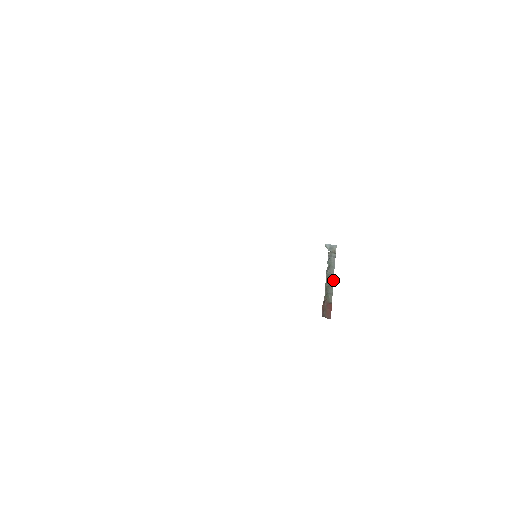
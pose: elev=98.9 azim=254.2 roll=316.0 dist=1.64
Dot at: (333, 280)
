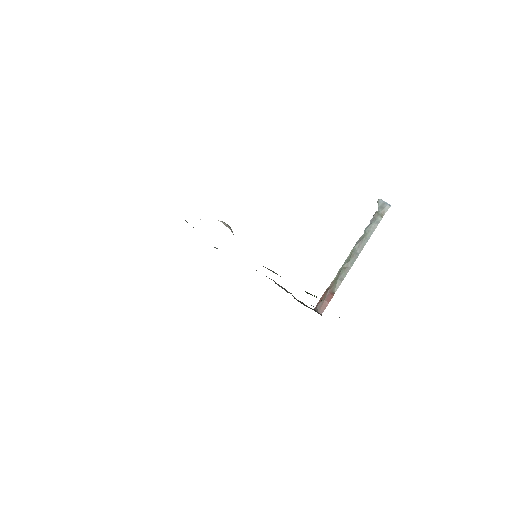
Dot at: (355, 260)
